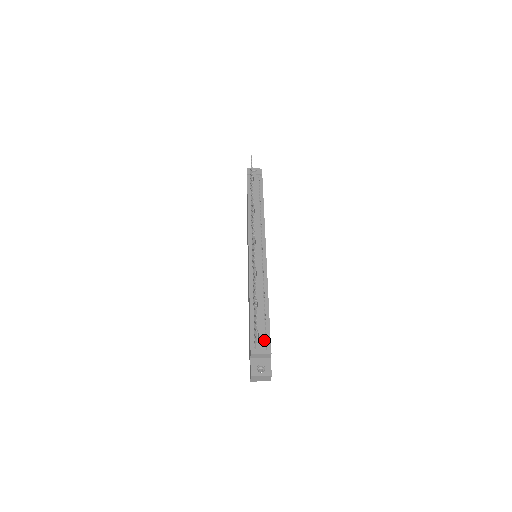
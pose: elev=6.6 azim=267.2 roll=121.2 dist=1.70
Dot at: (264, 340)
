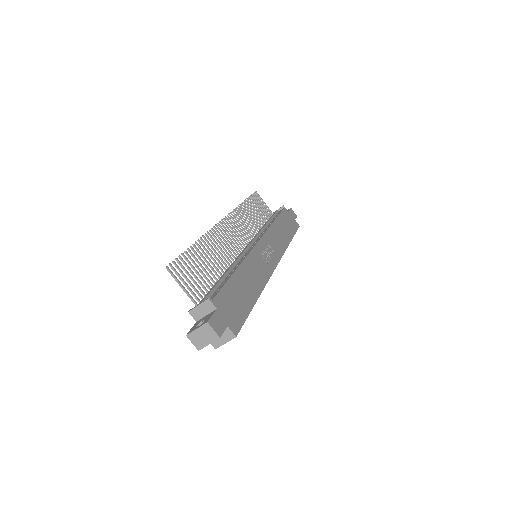
Dot at: (212, 296)
